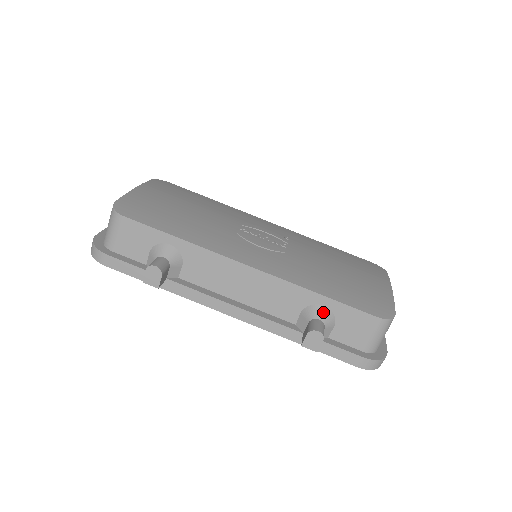
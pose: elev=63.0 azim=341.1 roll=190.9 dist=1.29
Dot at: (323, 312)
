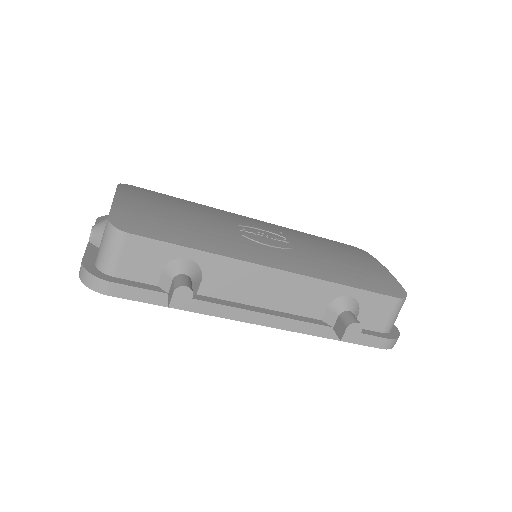
Dot at: (350, 303)
